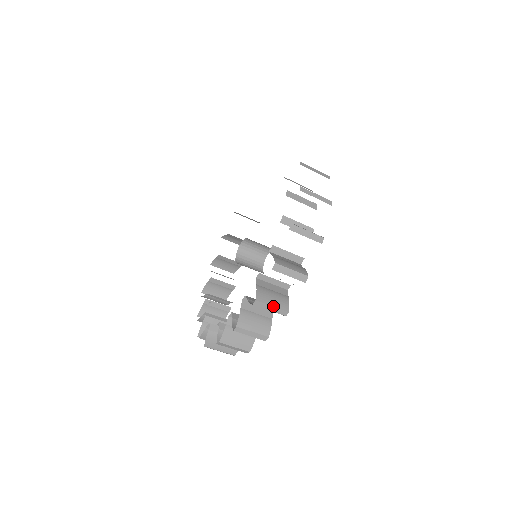
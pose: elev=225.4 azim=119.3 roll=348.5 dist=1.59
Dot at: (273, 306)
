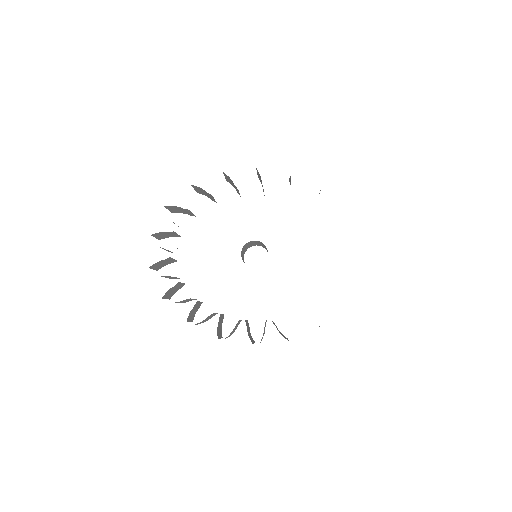
Dot at: occluded
